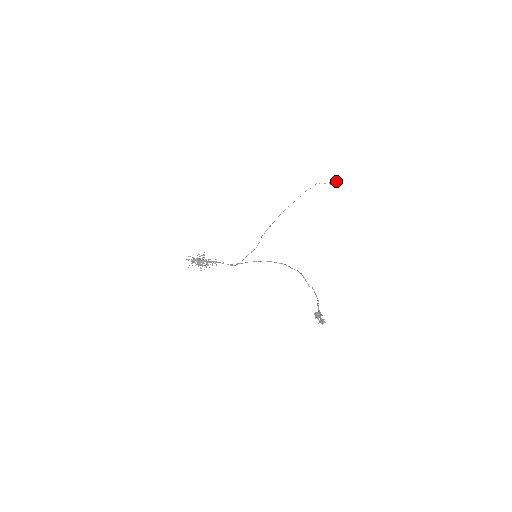
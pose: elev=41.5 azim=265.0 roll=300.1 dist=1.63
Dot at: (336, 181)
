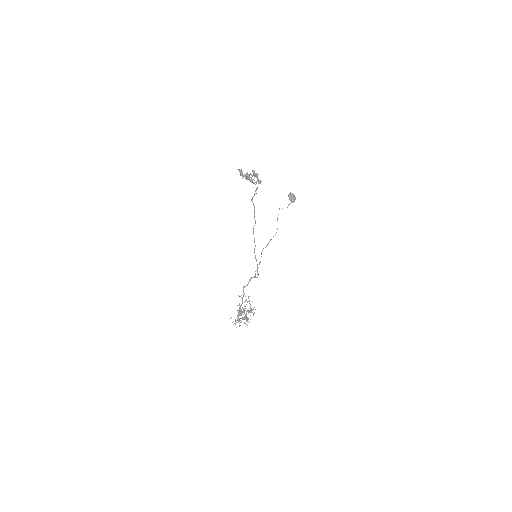
Dot at: (291, 195)
